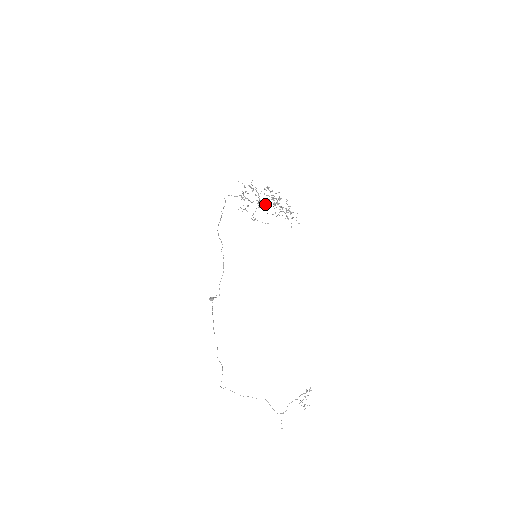
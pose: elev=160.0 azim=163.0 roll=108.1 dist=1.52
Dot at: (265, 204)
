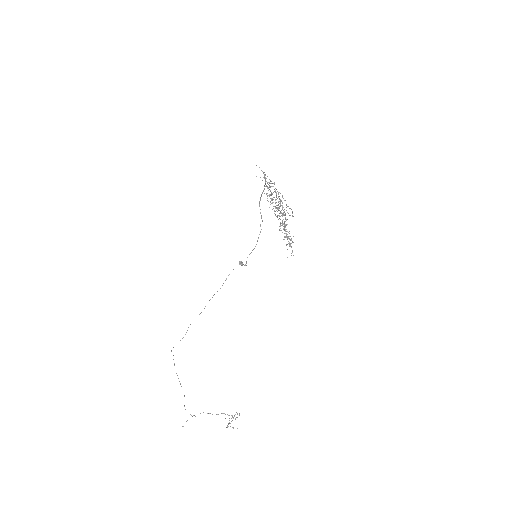
Dot at: occluded
